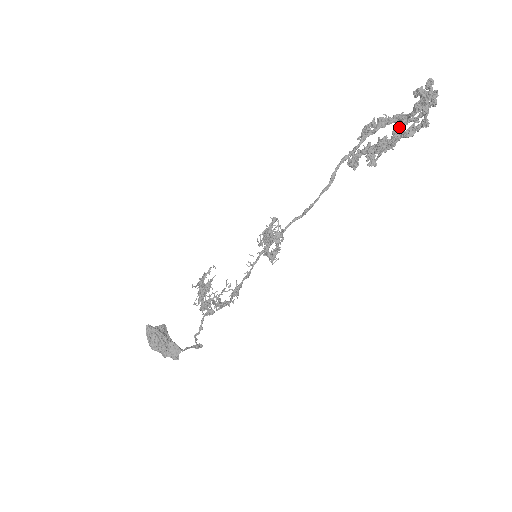
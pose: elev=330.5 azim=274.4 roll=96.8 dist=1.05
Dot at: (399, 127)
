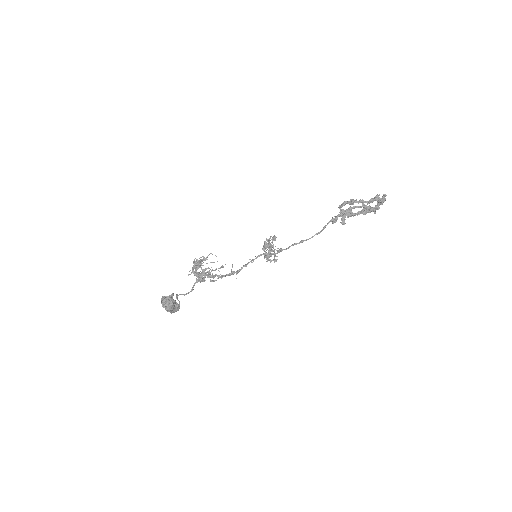
Dot at: (363, 210)
